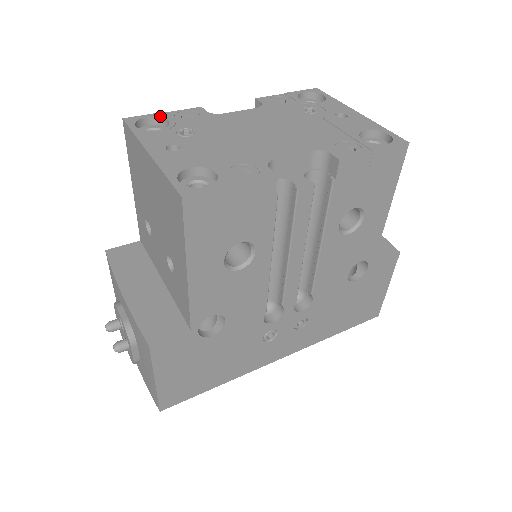
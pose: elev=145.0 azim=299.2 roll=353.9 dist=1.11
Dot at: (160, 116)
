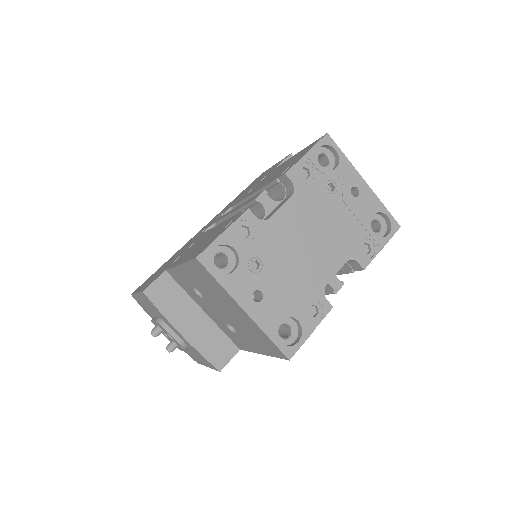
Dot at: (225, 242)
